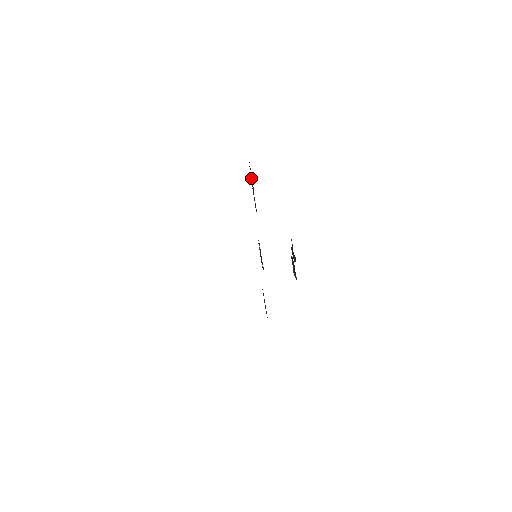
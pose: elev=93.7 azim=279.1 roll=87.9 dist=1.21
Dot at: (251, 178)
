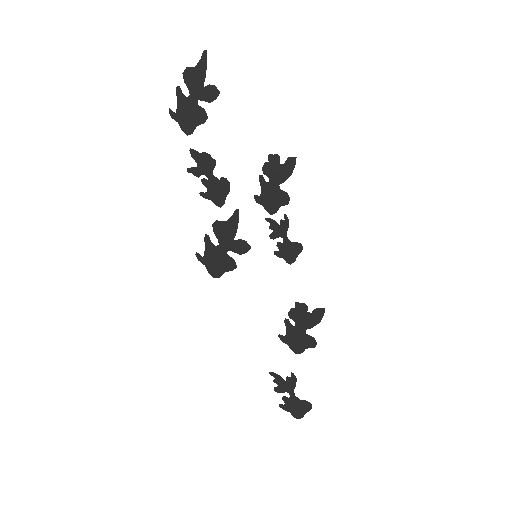
Dot at: (198, 172)
